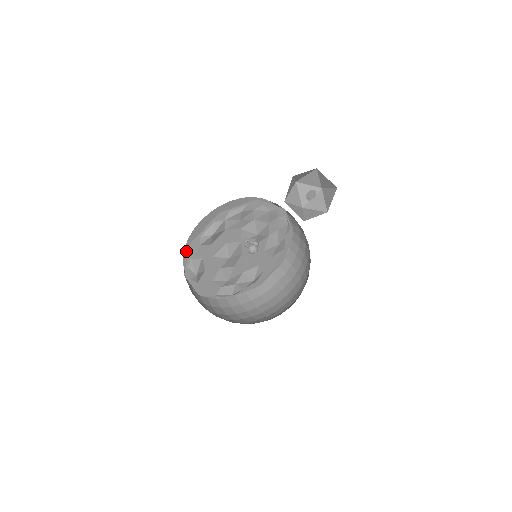
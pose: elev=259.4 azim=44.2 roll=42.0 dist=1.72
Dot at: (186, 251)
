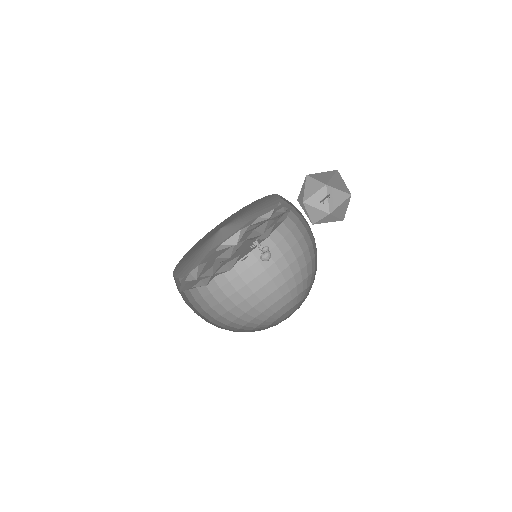
Dot at: (188, 251)
